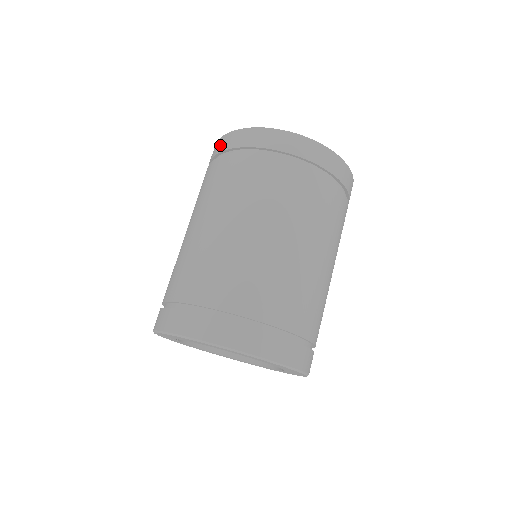
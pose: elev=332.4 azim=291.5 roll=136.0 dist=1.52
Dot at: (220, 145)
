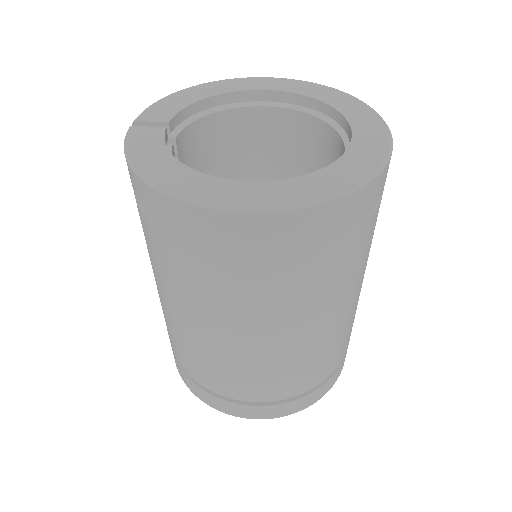
Dot at: (133, 186)
